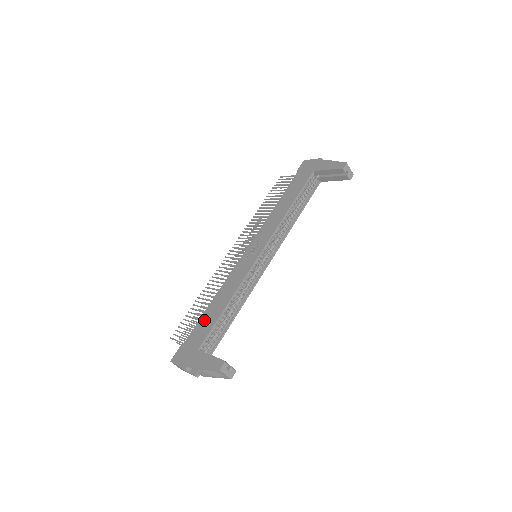
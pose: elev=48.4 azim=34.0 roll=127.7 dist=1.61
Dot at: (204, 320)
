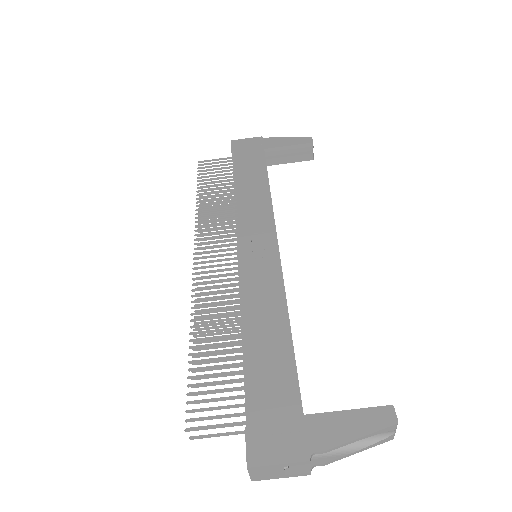
Dot at: (261, 365)
